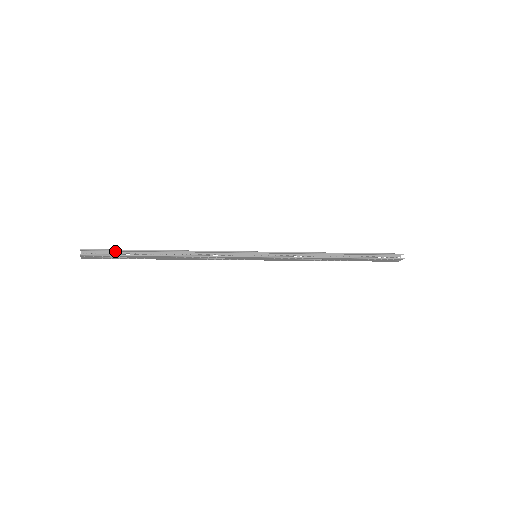
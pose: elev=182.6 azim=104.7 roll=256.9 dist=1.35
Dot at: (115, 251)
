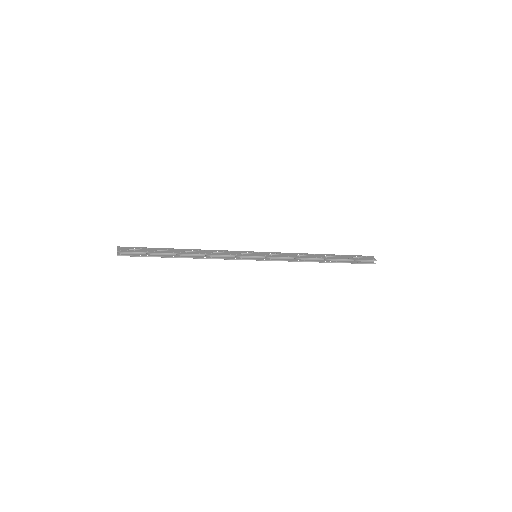
Dot at: (144, 250)
